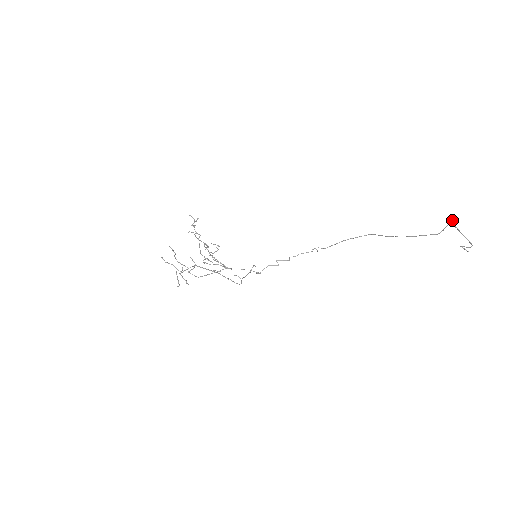
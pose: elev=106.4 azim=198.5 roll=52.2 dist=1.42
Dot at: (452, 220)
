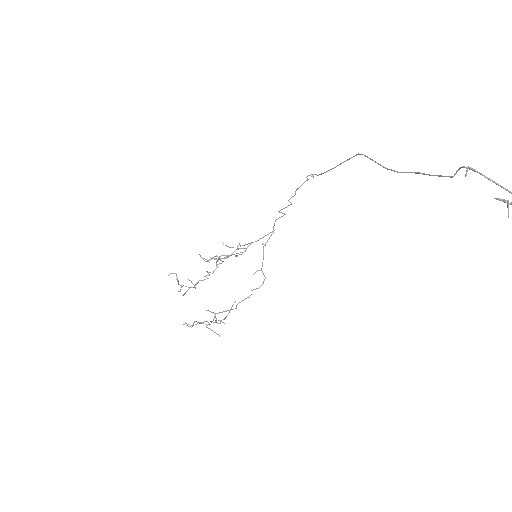
Dot at: occluded
